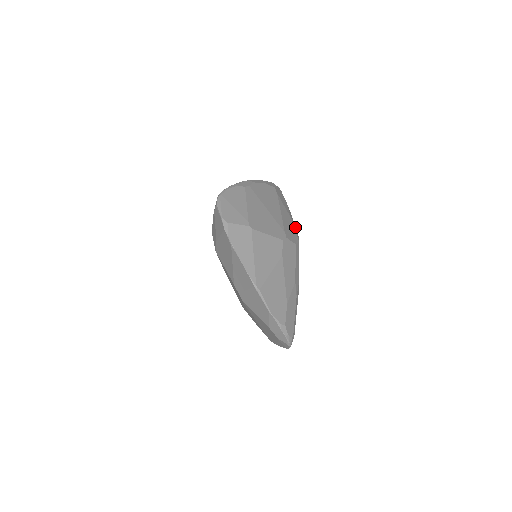
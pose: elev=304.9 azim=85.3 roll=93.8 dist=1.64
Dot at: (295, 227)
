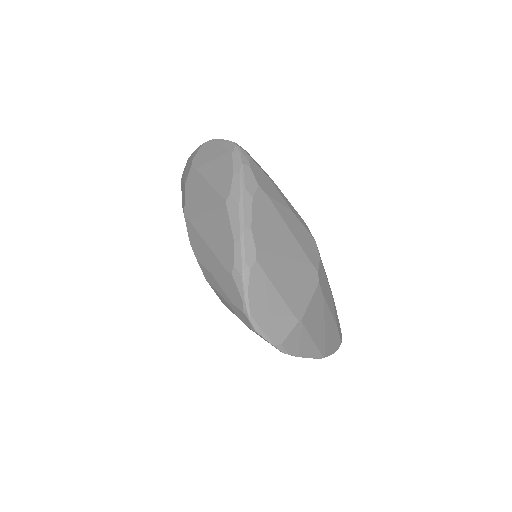
Dot at: (295, 211)
